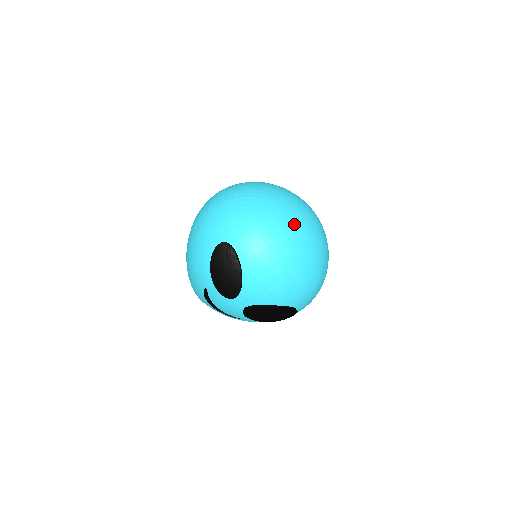
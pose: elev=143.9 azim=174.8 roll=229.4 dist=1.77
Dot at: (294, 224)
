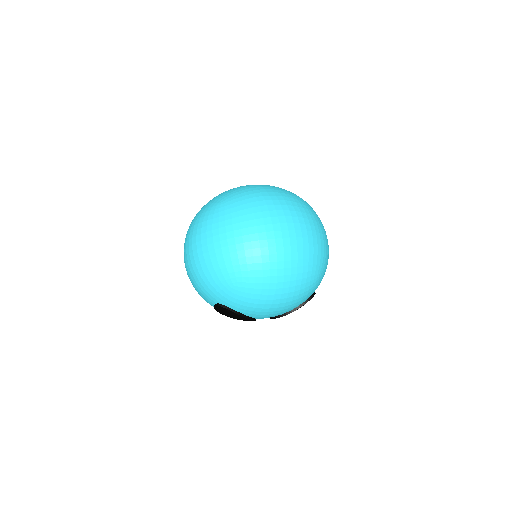
Dot at: (263, 266)
